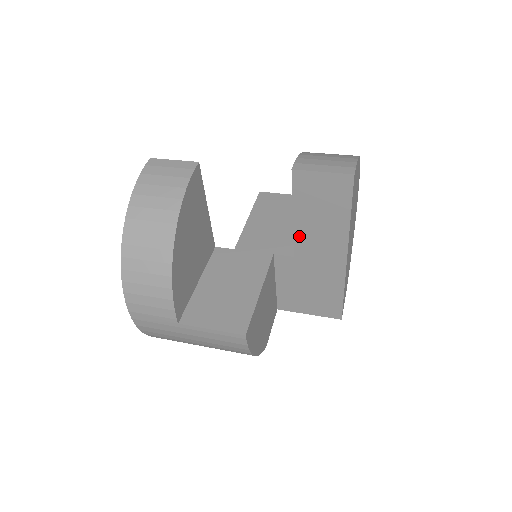
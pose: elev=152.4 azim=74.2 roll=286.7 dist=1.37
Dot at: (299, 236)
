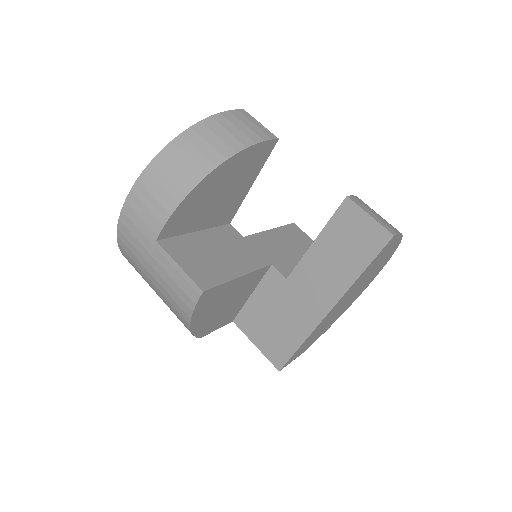
Dot at: (306, 262)
